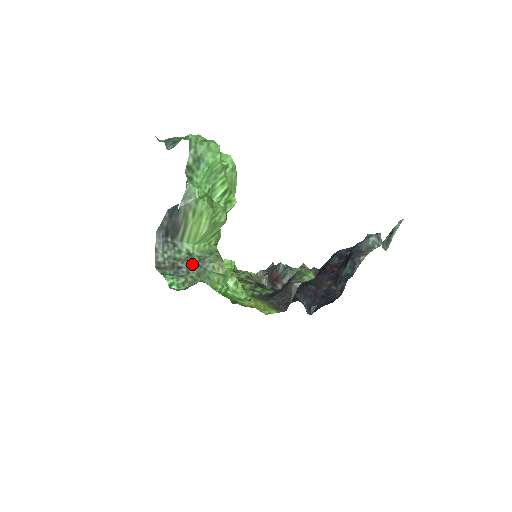
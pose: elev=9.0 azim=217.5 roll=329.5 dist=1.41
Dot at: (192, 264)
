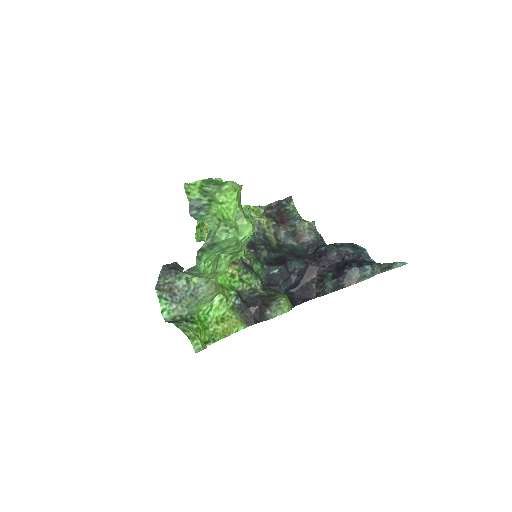
Dot at: (186, 295)
